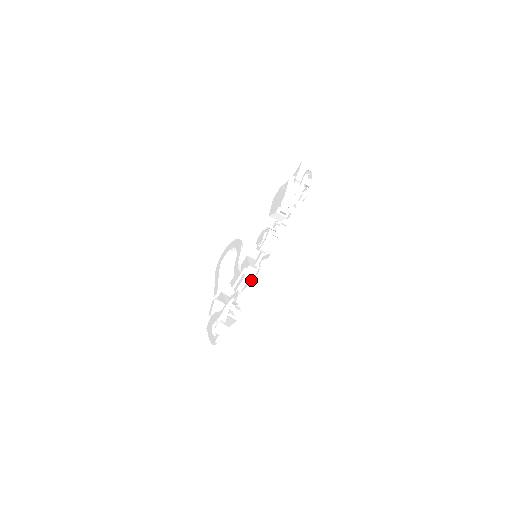
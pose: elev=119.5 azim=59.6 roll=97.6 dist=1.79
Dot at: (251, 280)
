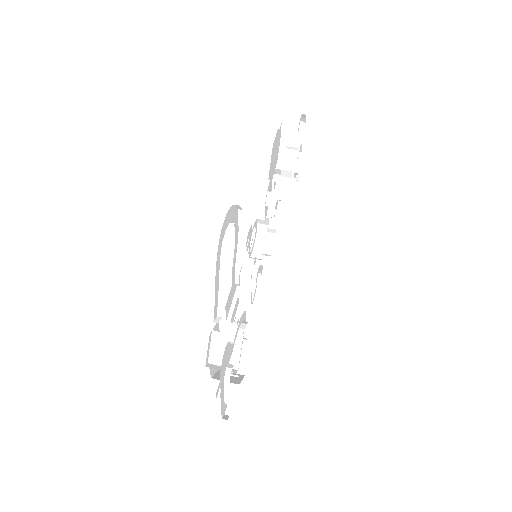
Dot at: occluded
